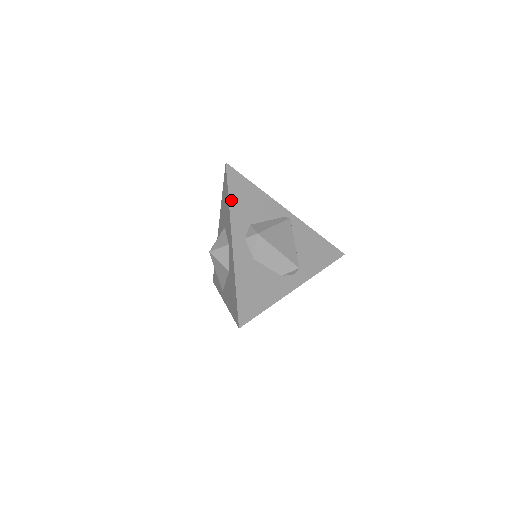
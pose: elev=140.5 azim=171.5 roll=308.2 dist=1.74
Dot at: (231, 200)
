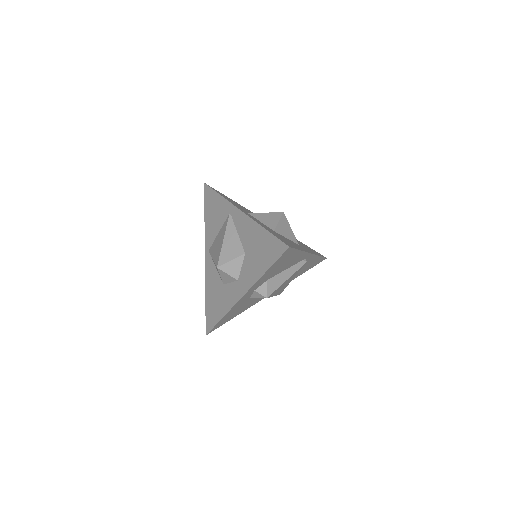
Dot at: (266, 273)
